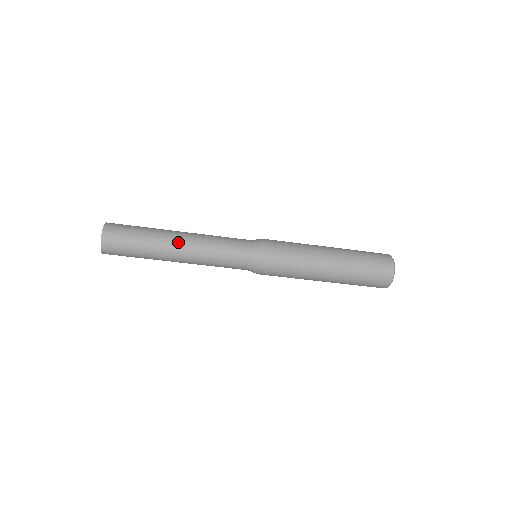
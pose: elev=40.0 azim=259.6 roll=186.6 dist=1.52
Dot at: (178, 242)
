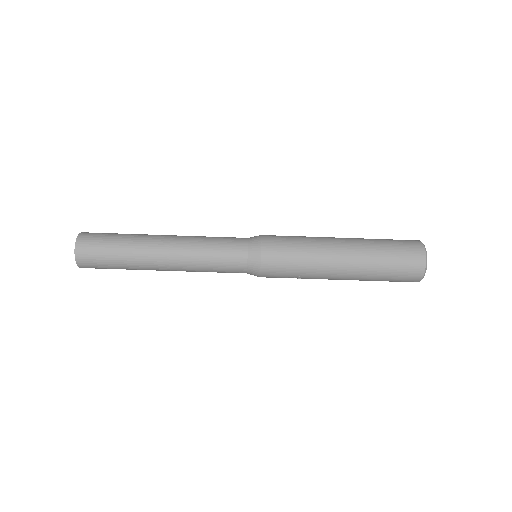
Dot at: (161, 256)
